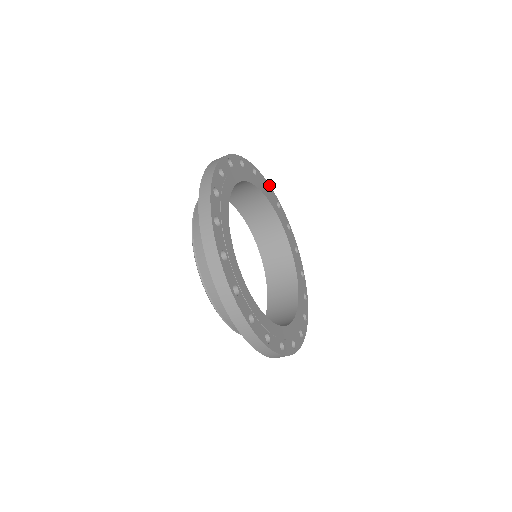
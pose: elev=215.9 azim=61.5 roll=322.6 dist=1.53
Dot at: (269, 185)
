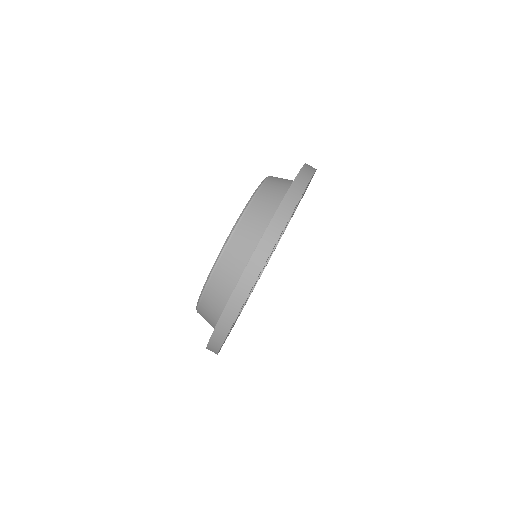
Dot at: occluded
